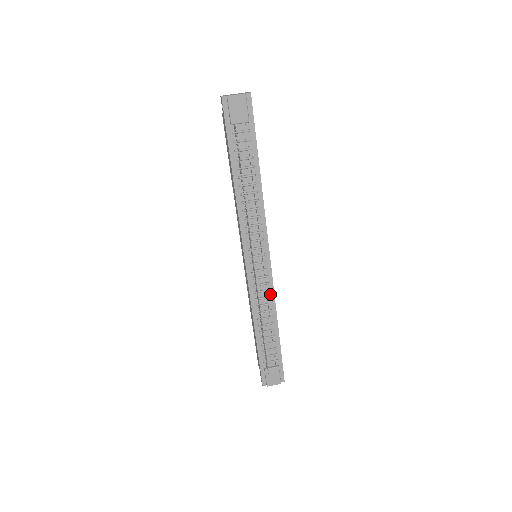
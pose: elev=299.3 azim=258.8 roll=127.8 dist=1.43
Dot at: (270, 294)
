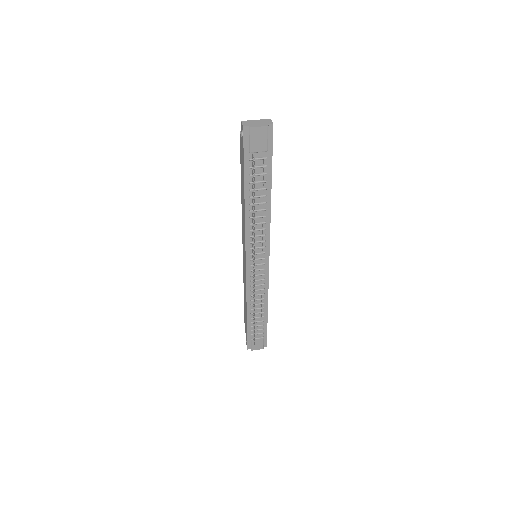
Dot at: (265, 287)
